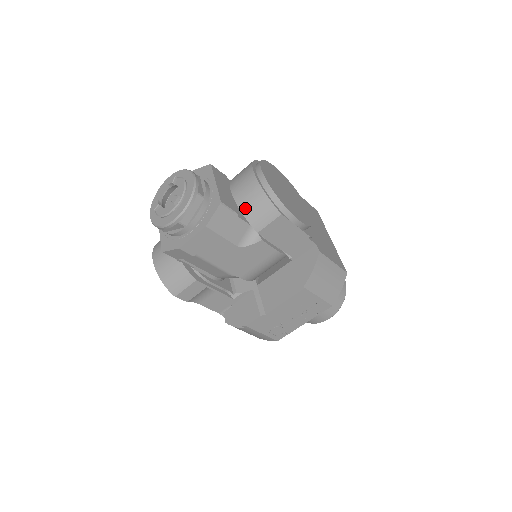
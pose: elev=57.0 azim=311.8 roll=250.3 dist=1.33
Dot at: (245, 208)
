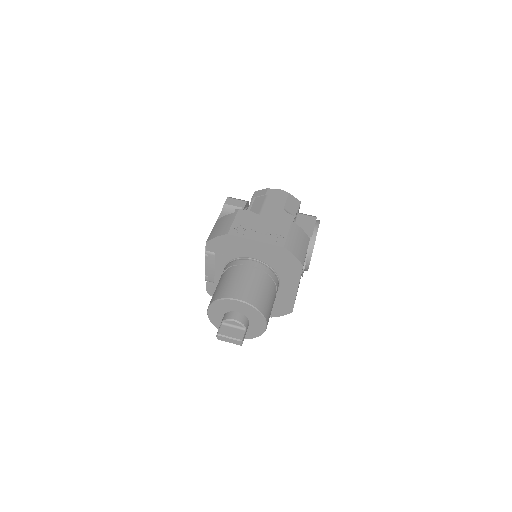
Dot at: occluded
